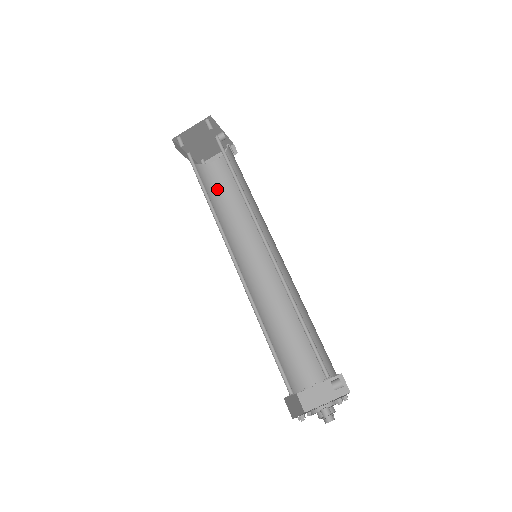
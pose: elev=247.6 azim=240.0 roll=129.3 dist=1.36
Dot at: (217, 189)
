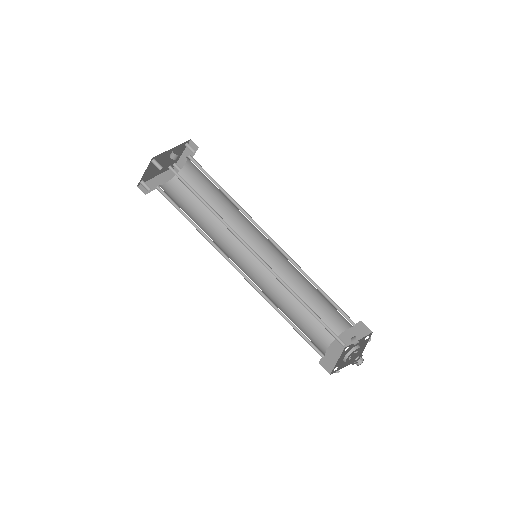
Dot at: (199, 194)
